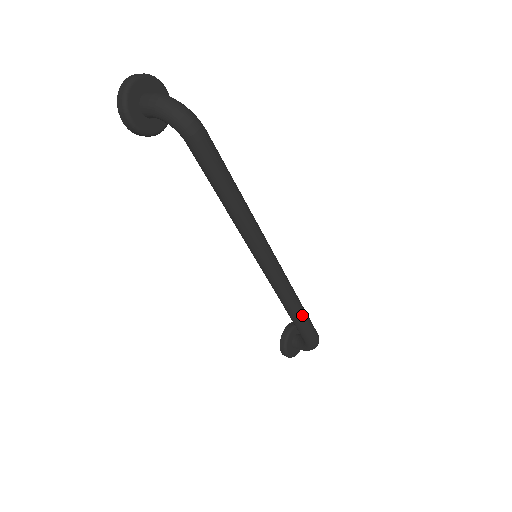
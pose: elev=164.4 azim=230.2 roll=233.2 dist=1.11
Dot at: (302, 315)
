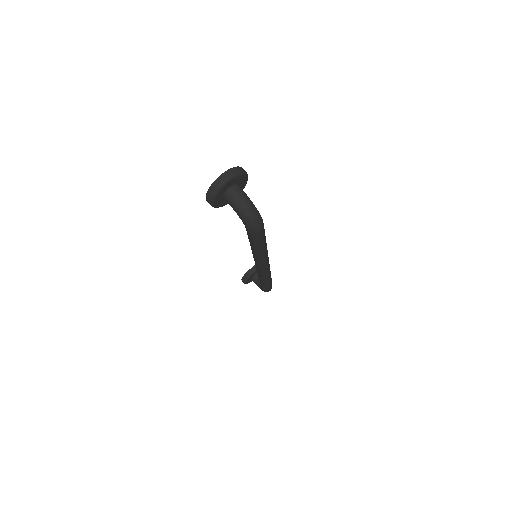
Dot at: (268, 284)
